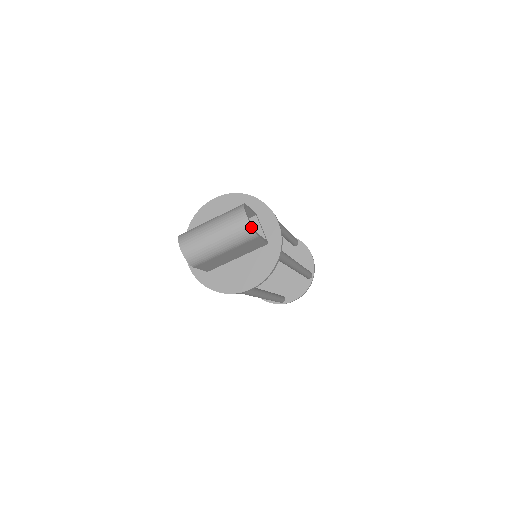
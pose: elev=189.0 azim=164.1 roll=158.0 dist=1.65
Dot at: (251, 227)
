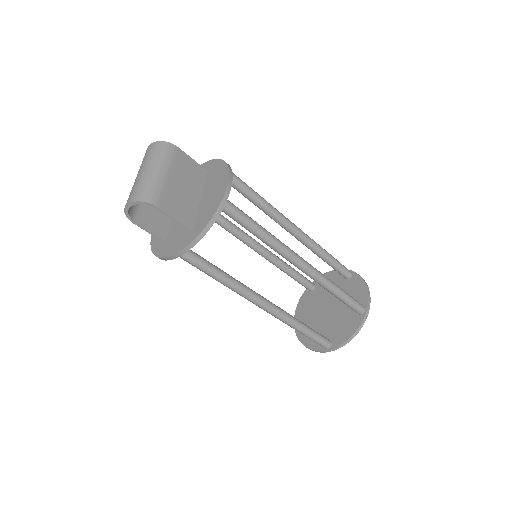
Dot at: (160, 142)
